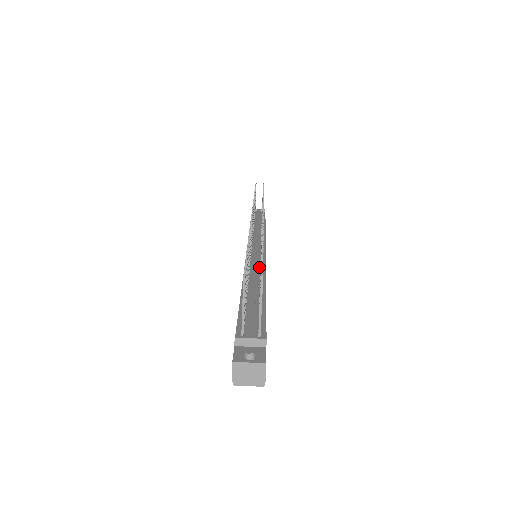
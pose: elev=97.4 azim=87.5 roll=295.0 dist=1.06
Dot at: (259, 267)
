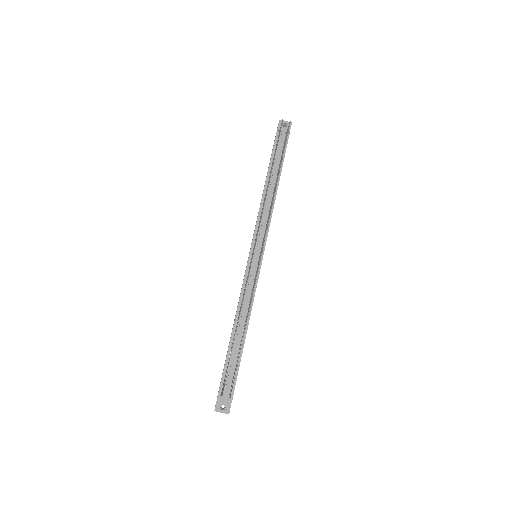
Dot at: (250, 294)
